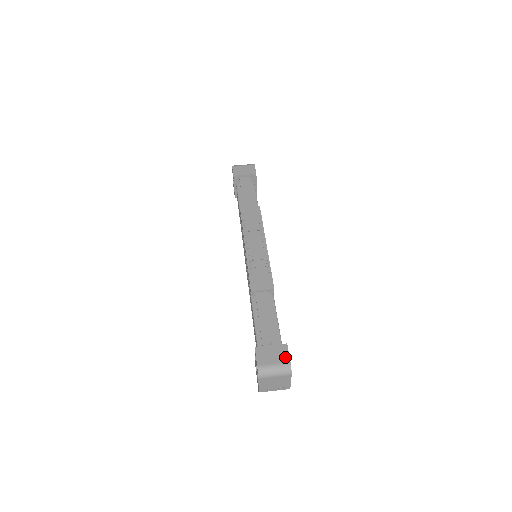
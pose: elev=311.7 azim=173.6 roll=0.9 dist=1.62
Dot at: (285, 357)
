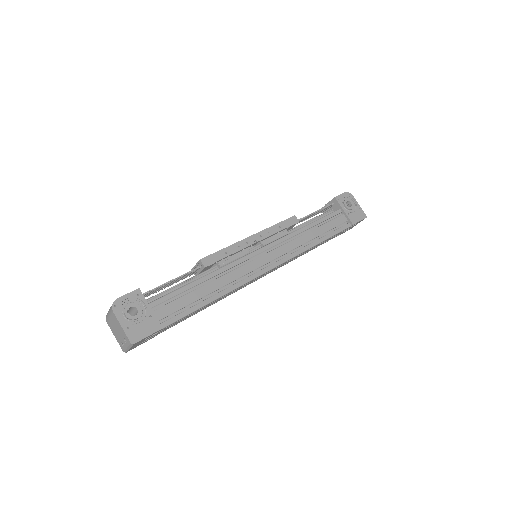
Dot at: (123, 296)
